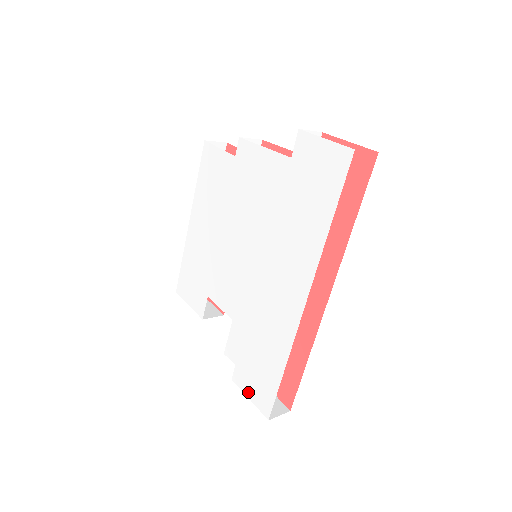
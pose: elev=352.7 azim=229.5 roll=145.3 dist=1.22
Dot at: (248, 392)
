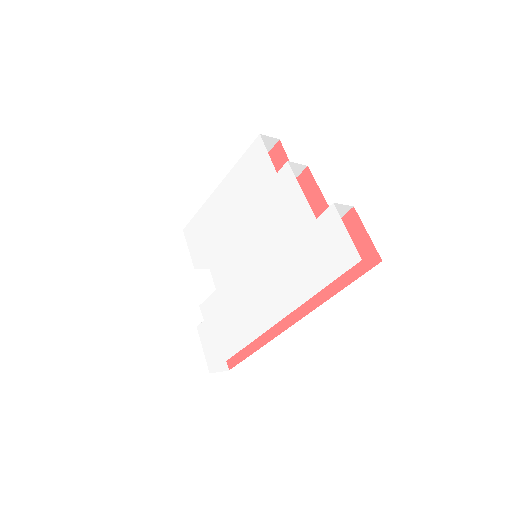
Dot at: (204, 345)
